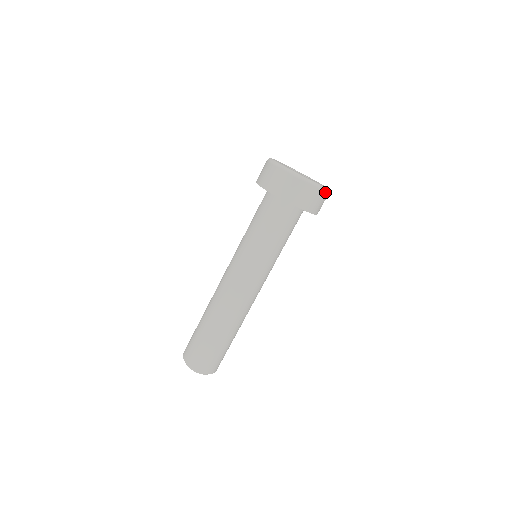
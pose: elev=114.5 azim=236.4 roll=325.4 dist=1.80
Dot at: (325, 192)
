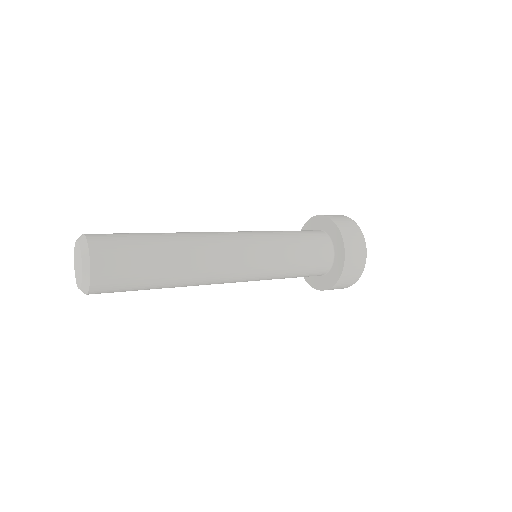
Dot at: (364, 264)
